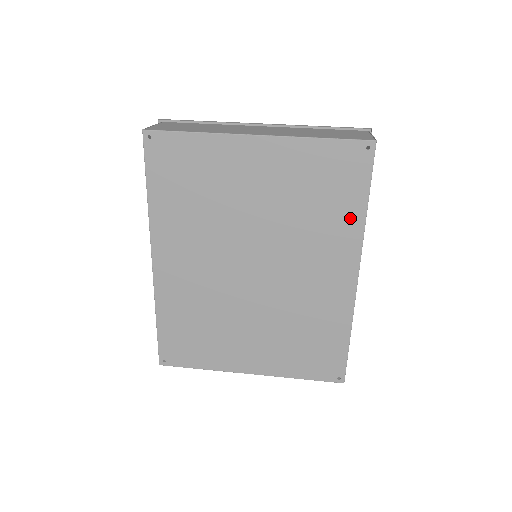
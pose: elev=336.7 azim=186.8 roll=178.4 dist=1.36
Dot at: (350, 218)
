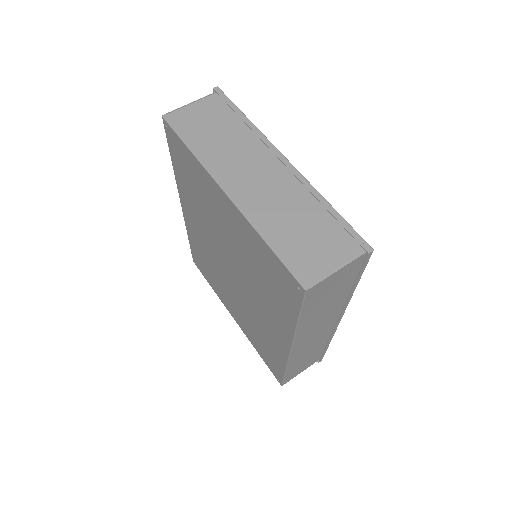
Dot at: (286, 315)
